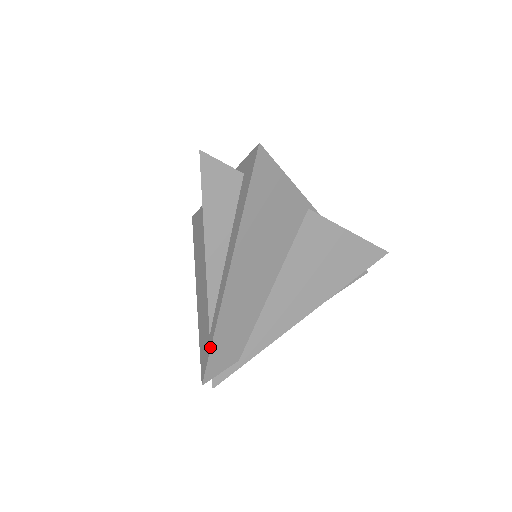
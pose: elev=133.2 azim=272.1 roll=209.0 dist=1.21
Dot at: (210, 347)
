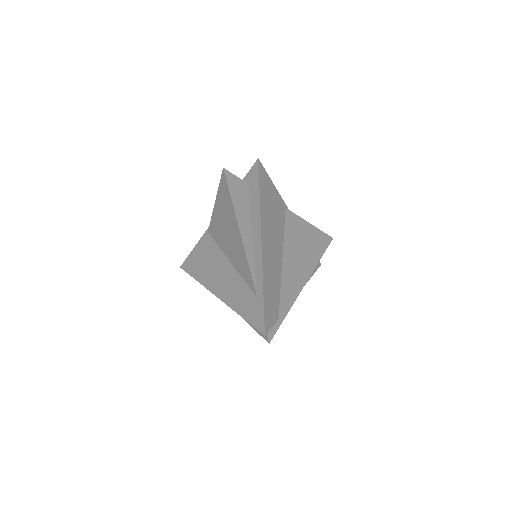
Dot at: (263, 302)
